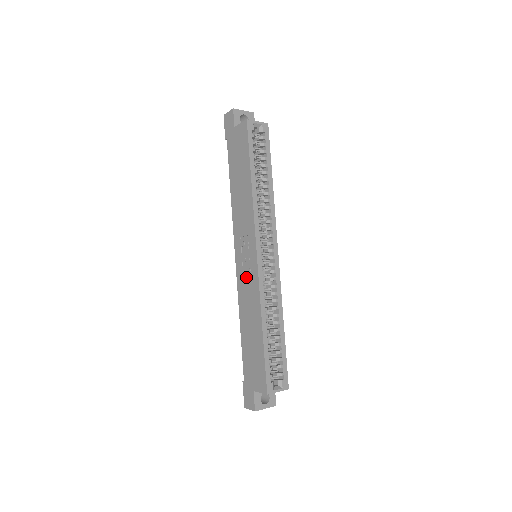
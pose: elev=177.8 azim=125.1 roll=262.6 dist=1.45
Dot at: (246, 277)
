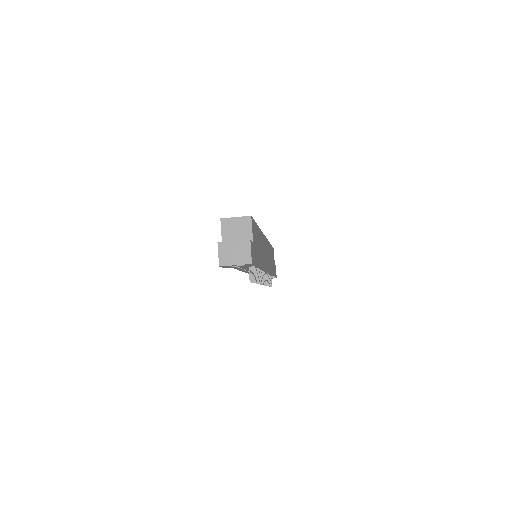
Dot at: occluded
